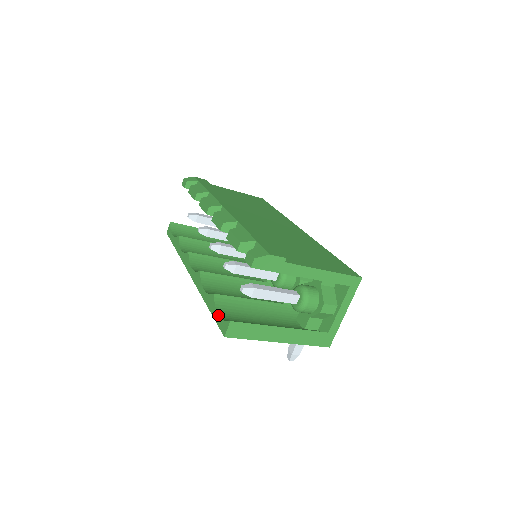
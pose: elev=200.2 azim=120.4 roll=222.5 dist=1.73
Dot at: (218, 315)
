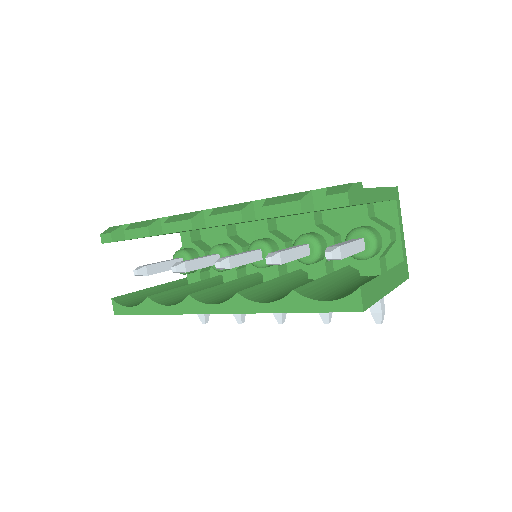
Dot at: (326, 302)
